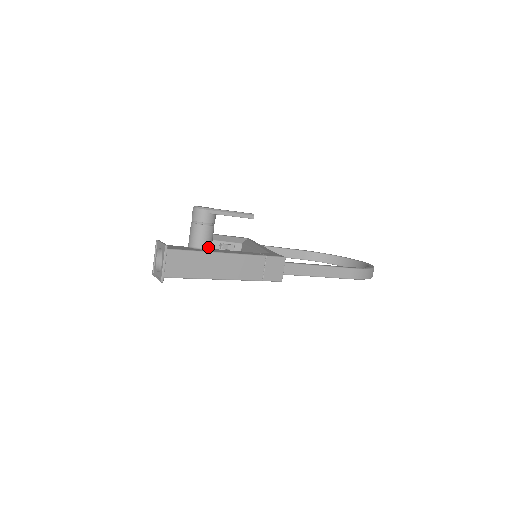
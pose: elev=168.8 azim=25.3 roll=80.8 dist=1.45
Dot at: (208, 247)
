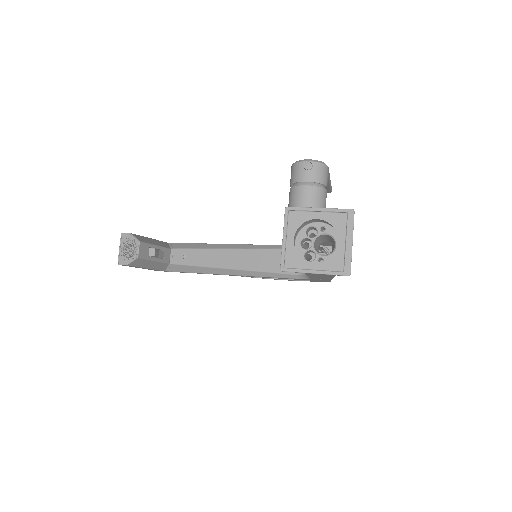
Dot at: occluded
